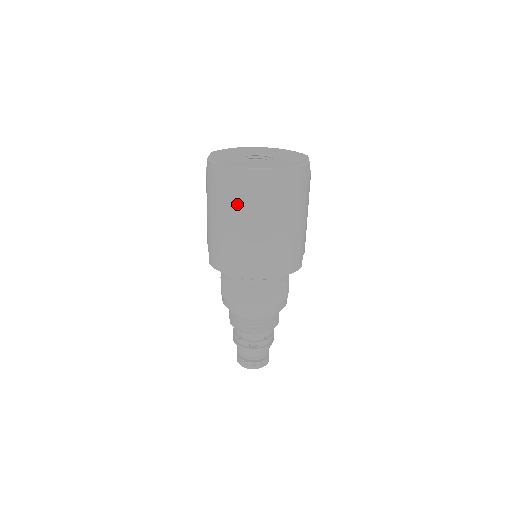
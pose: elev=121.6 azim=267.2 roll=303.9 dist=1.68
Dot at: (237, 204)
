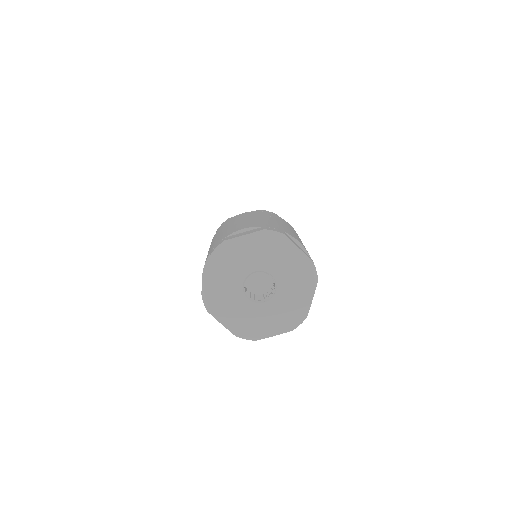
Dot at: occluded
